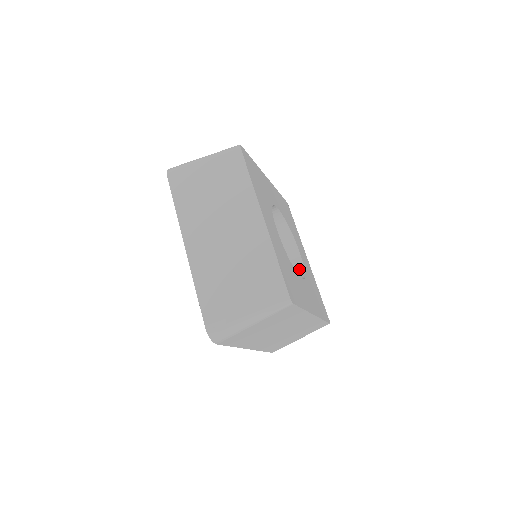
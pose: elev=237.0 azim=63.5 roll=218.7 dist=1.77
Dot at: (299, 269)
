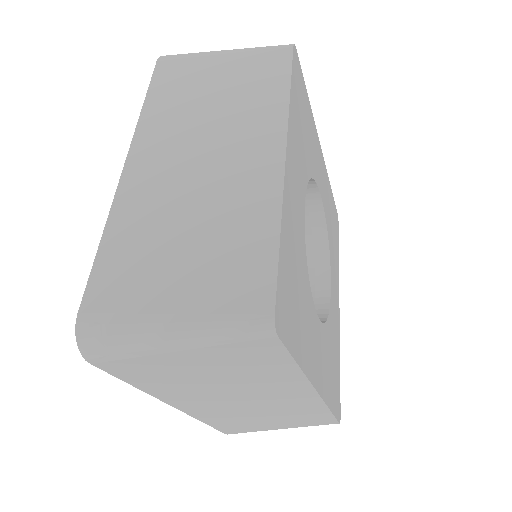
Dot at: (320, 308)
